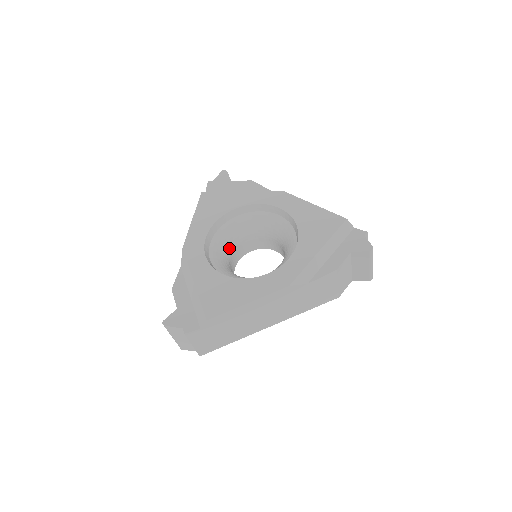
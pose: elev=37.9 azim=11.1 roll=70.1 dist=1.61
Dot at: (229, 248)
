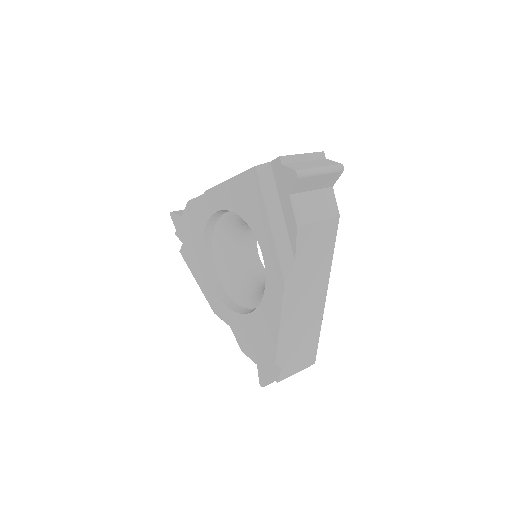
Dot at: occluded
